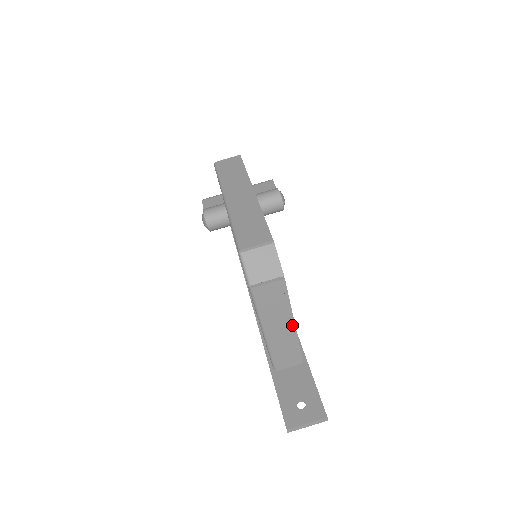
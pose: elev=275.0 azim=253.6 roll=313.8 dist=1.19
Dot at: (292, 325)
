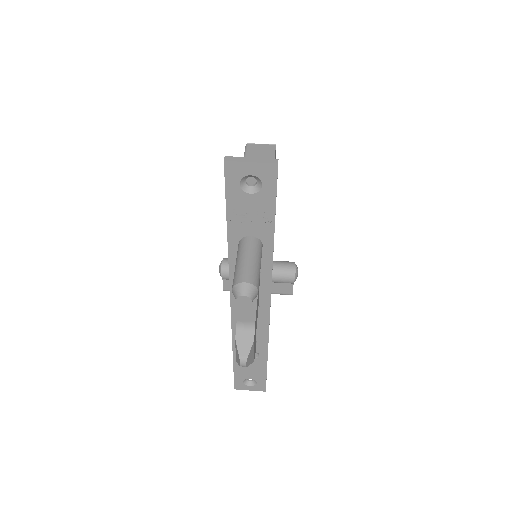
Dot at: occluded
